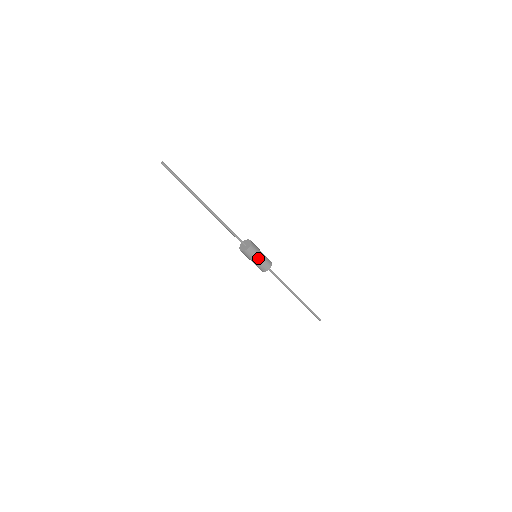
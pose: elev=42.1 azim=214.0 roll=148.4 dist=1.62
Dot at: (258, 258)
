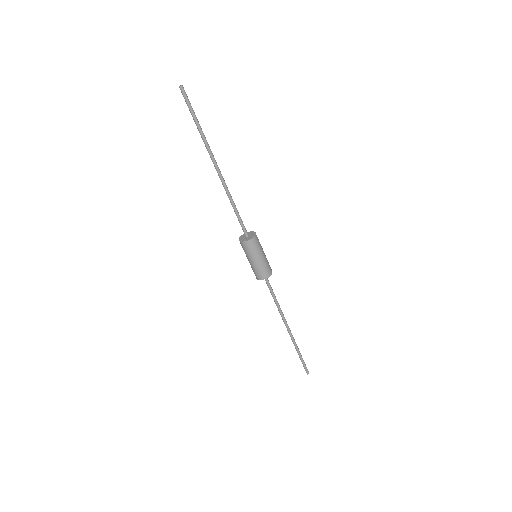
Dot at: (261, 255)
